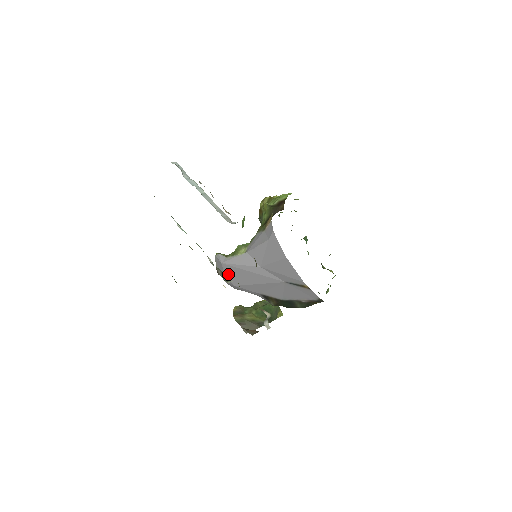
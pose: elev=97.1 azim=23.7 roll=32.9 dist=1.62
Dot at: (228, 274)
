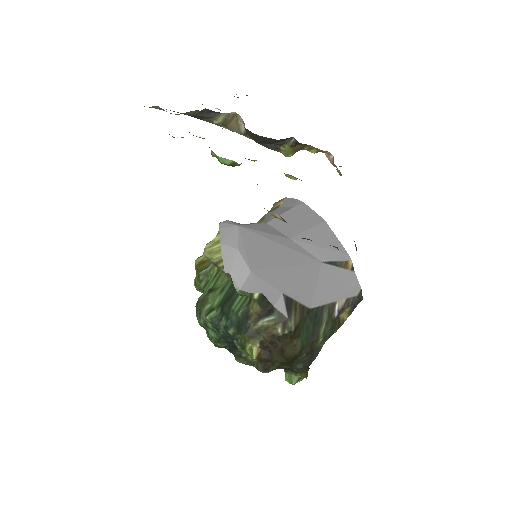
Dot at: (245, 247)
